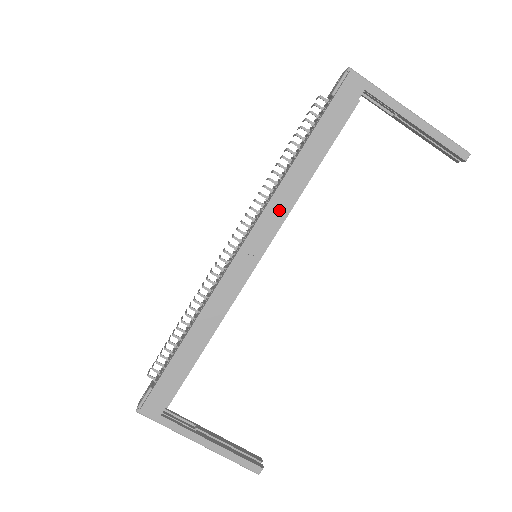
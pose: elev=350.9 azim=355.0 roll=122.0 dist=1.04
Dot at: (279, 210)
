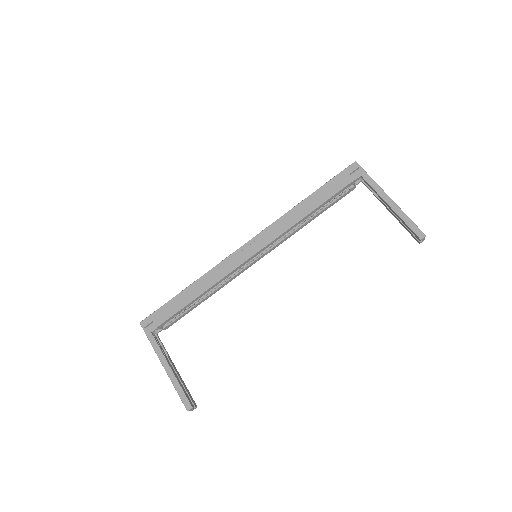
Dot at: (279, 228)
